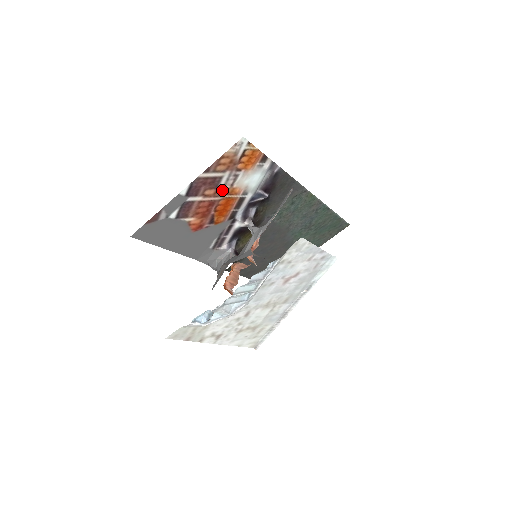
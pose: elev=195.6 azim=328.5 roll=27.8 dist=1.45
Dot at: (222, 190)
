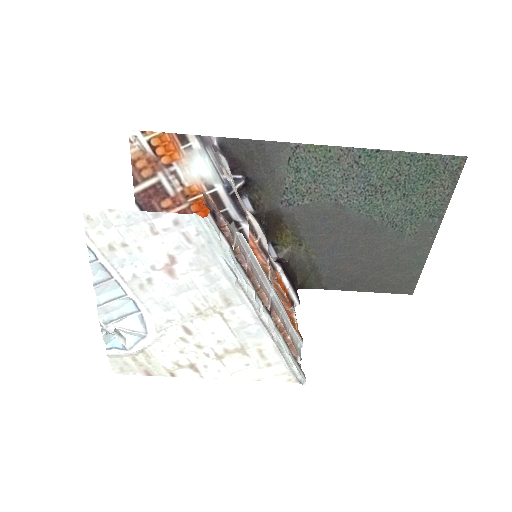
Dot at: (178, 195)
